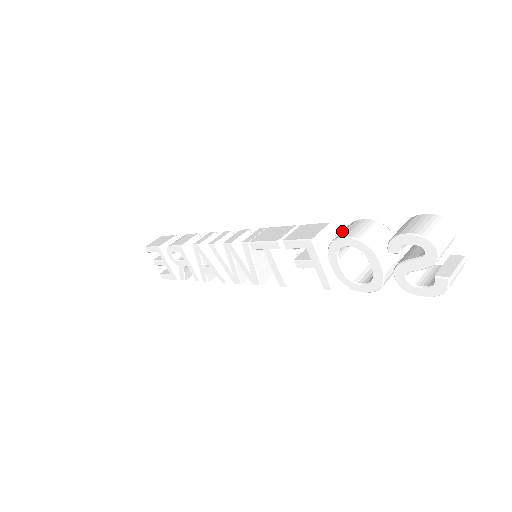
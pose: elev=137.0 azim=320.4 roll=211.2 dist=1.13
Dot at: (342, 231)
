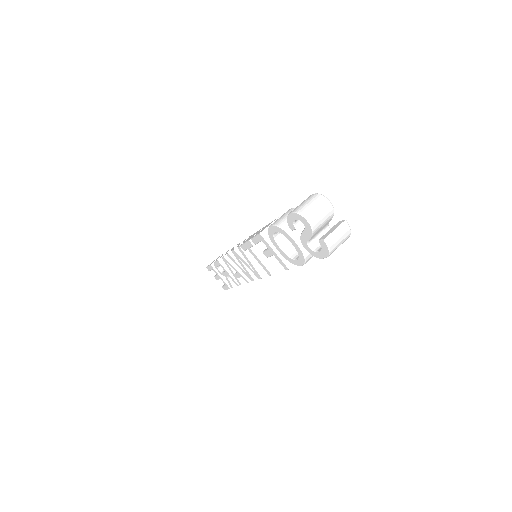
Dot at: occluded
